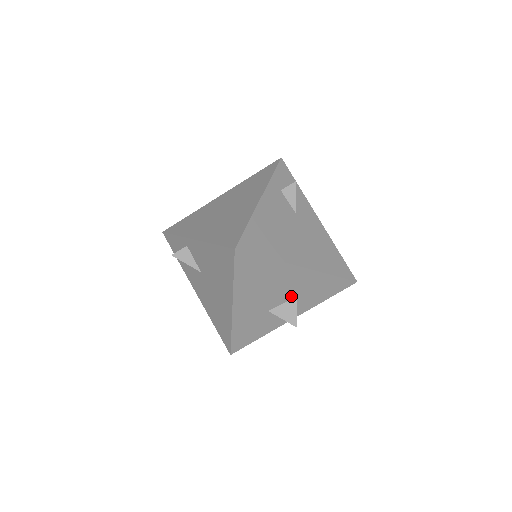
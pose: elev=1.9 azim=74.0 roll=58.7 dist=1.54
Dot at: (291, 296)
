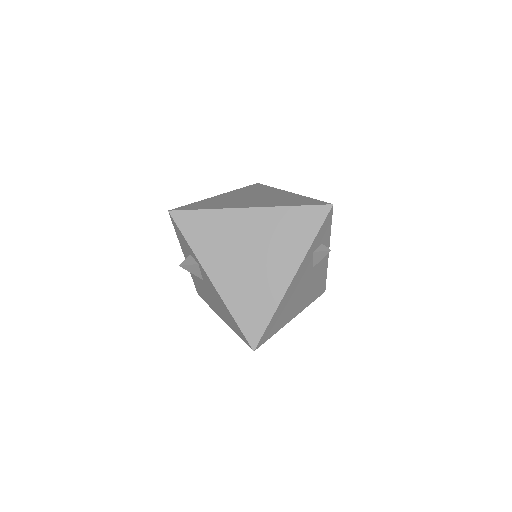
Dot at: occluded
